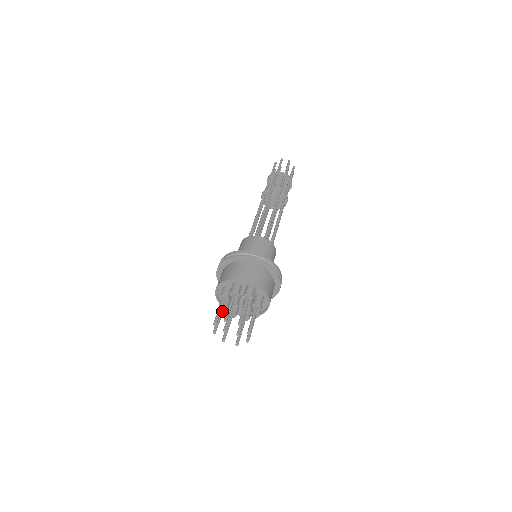
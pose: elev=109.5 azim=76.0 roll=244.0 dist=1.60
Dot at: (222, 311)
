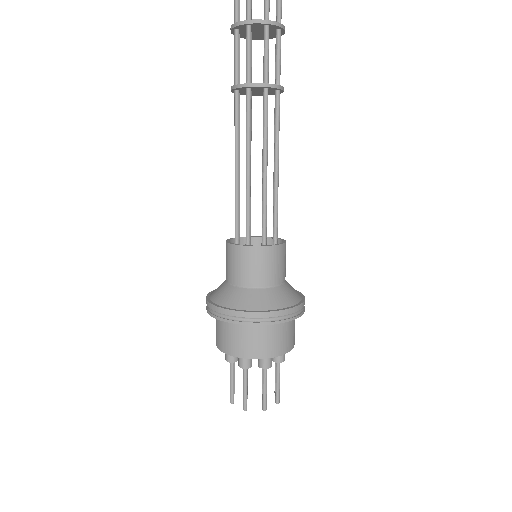
Dot at: occluded
